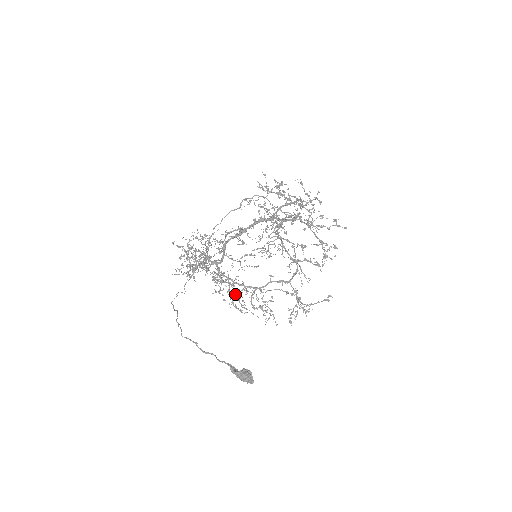
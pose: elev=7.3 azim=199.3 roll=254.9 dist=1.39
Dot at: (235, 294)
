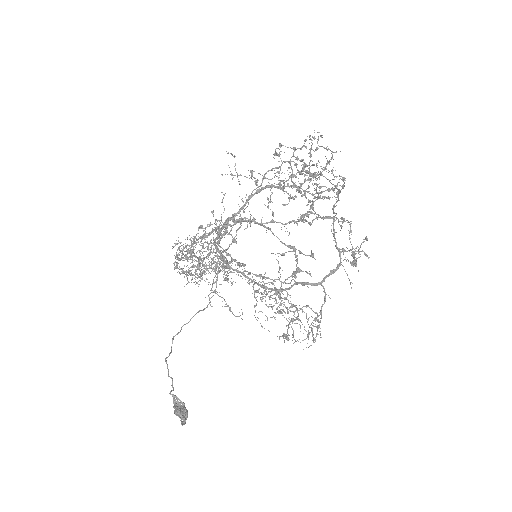
Dot at: (254, 297)
